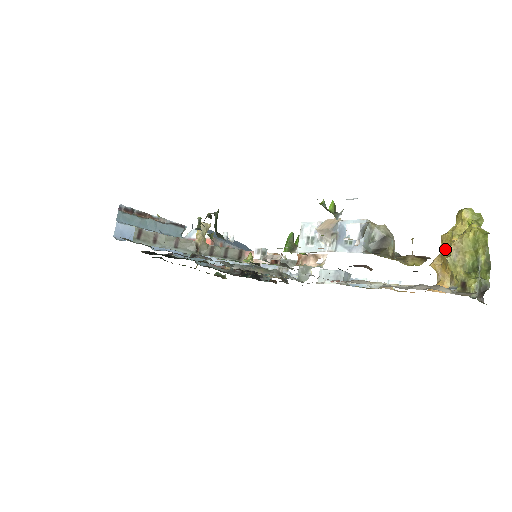
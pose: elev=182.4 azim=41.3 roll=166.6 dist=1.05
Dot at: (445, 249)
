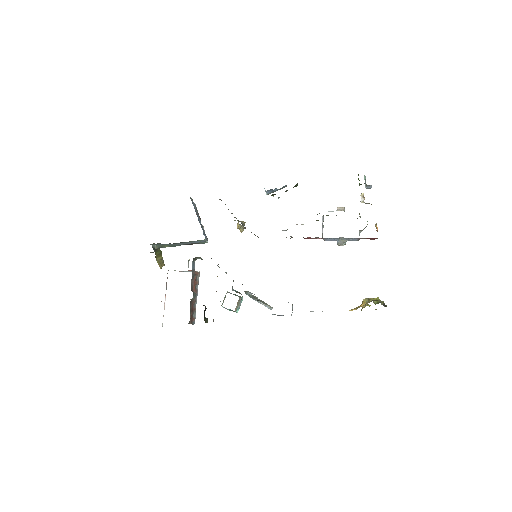
Dot at: occluded
